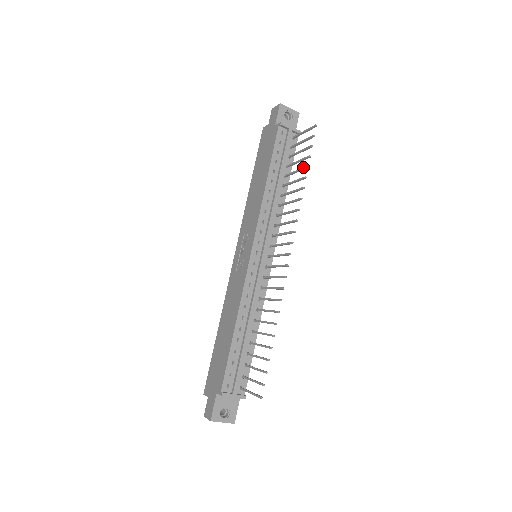
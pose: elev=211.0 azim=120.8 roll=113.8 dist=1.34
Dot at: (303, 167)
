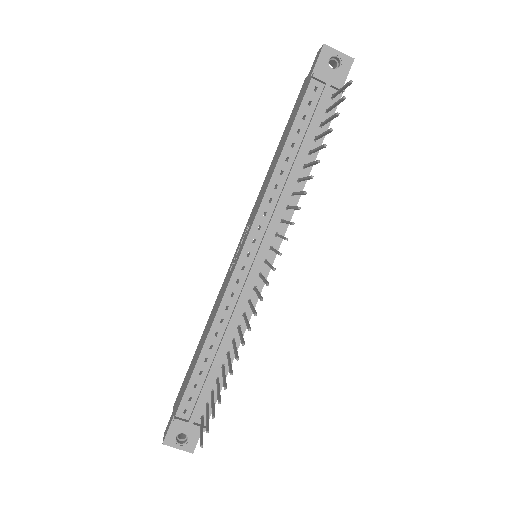
Dot at: (321, 145)
